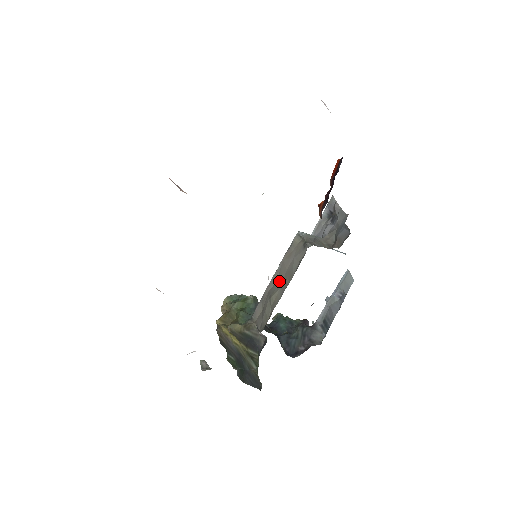
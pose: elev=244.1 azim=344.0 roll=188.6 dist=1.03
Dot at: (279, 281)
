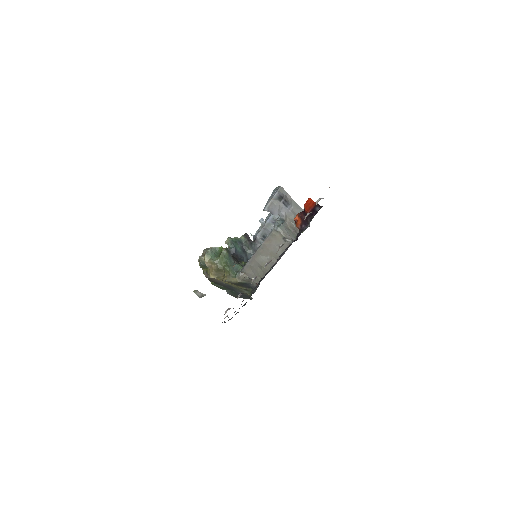
Dot at: (264, 255)
